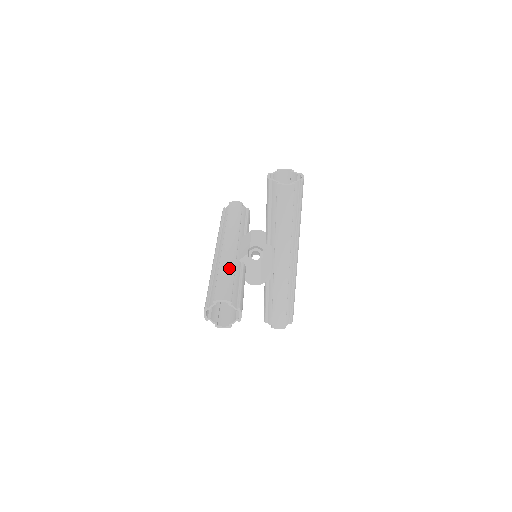
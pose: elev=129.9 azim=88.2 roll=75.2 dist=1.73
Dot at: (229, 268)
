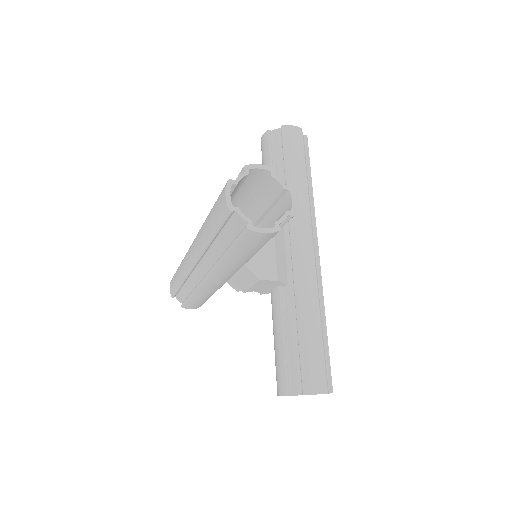
Dot at: occluded
